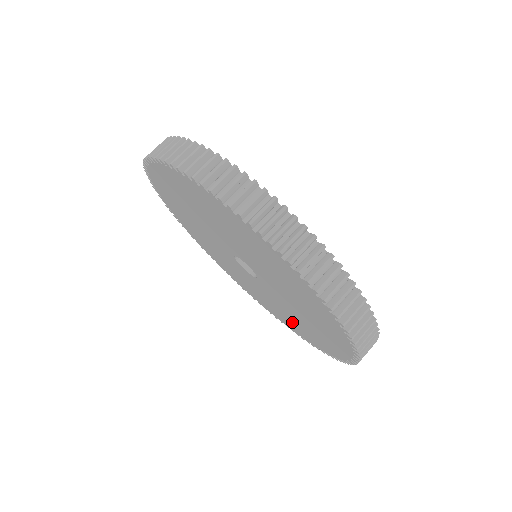
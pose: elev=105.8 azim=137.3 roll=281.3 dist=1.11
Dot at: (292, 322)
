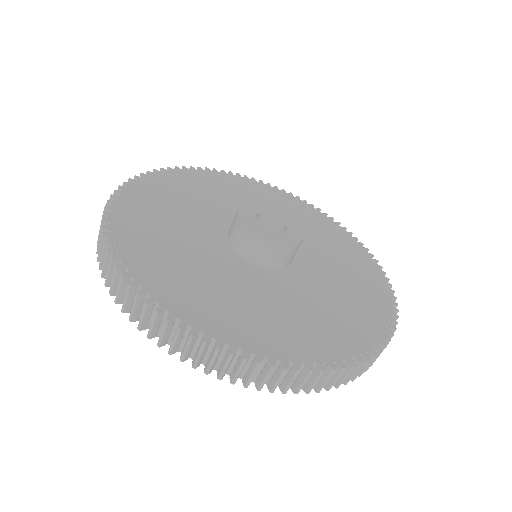
Dot at: occluded
